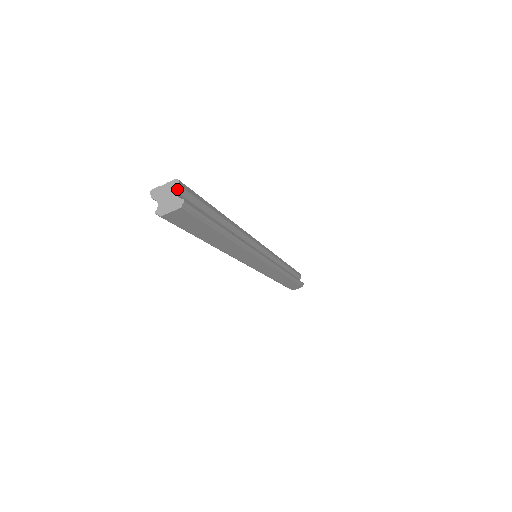
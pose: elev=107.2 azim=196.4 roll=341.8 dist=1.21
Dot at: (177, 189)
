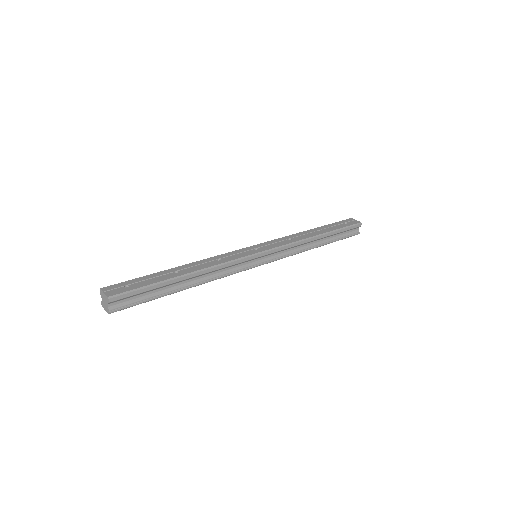
Dot at: (108, 303)
